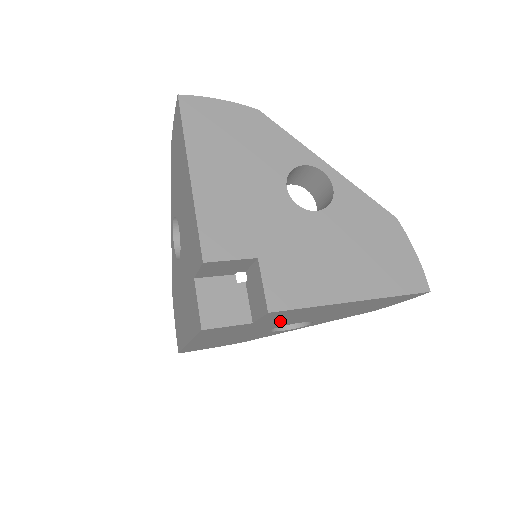
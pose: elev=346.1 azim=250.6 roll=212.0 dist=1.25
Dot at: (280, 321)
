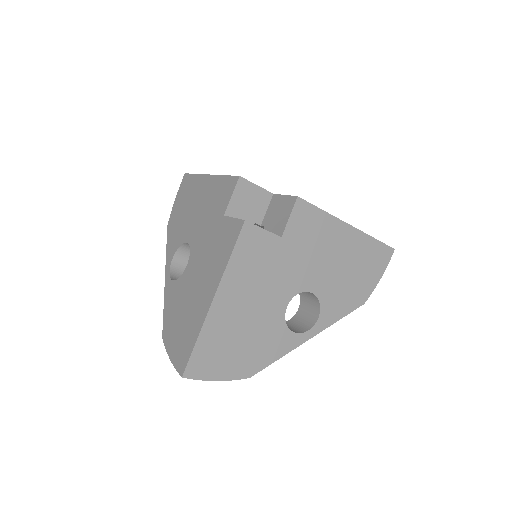
Dot at: (299, 259)
